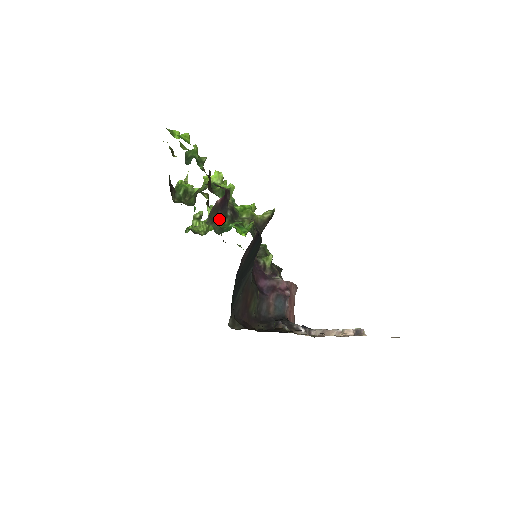
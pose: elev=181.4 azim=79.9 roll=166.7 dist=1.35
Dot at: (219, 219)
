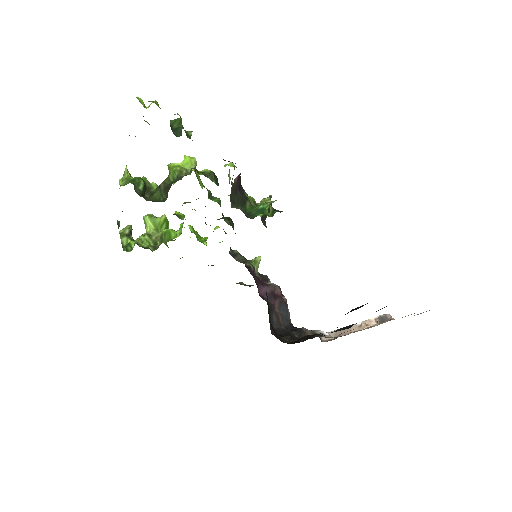
Dot at: (239, 203)
